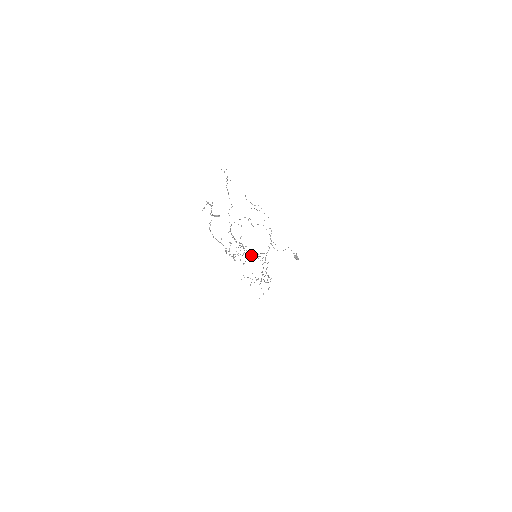
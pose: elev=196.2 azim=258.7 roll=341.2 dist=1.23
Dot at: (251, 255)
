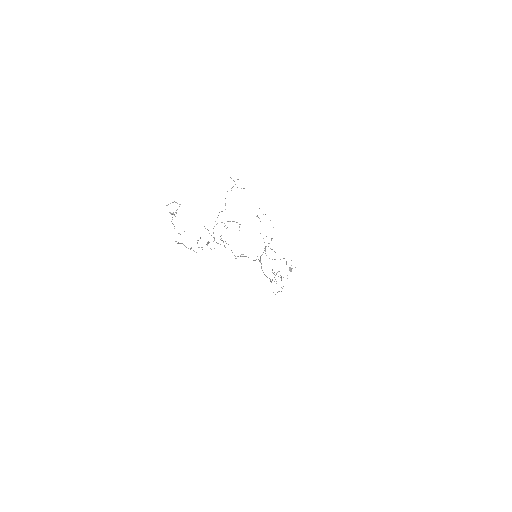
Dot at: occluded
